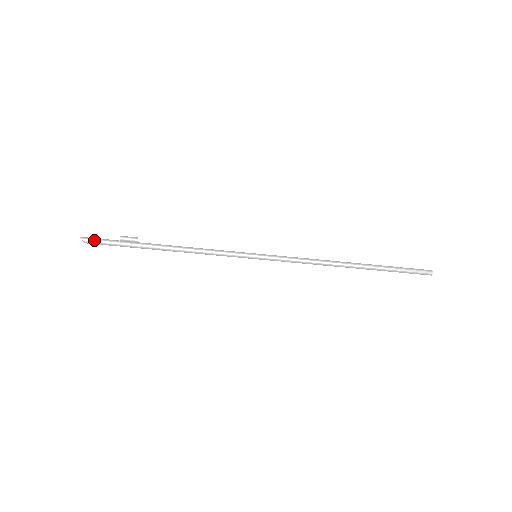
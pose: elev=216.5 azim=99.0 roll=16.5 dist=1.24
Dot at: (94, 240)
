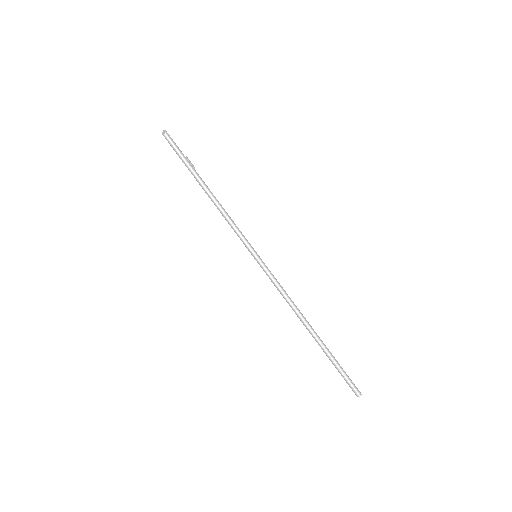
Dot at: (172, 139)
